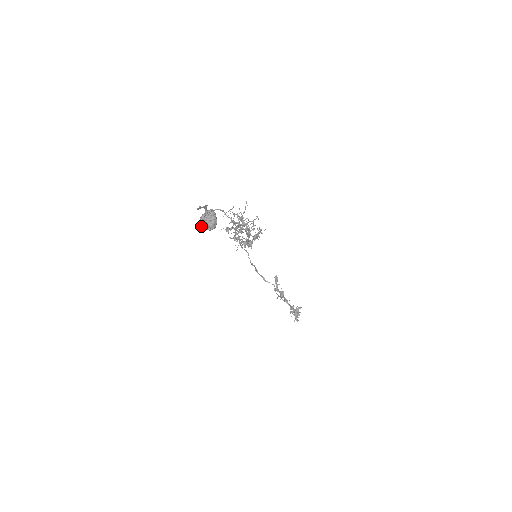
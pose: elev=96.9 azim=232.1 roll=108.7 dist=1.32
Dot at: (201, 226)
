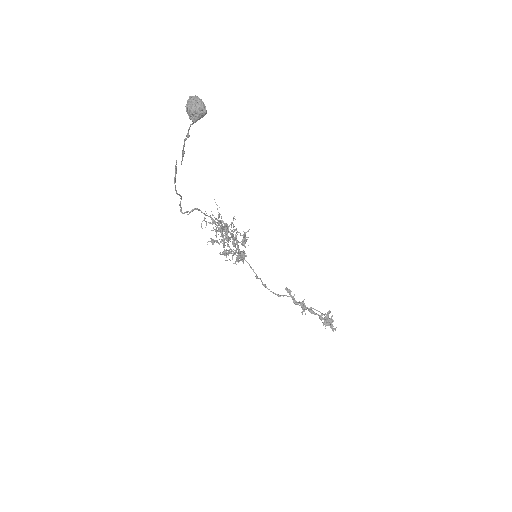
Dot at: (191, 117)
